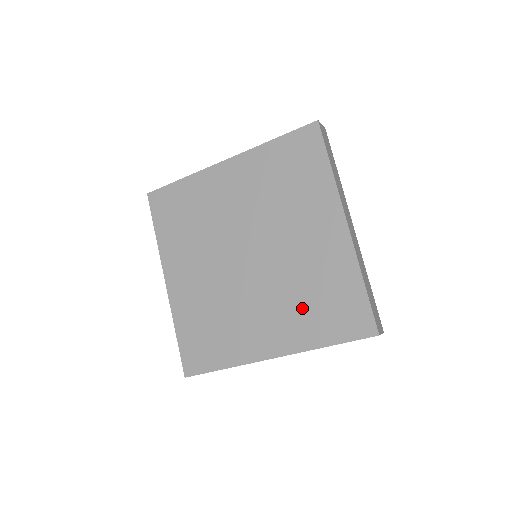
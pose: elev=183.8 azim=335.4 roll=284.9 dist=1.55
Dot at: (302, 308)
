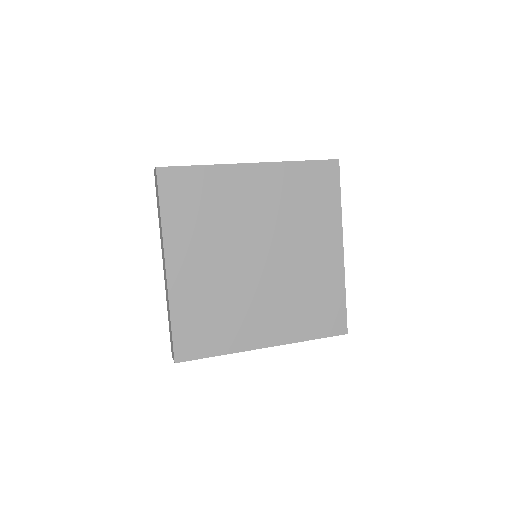
Dot at: (298, 309)
